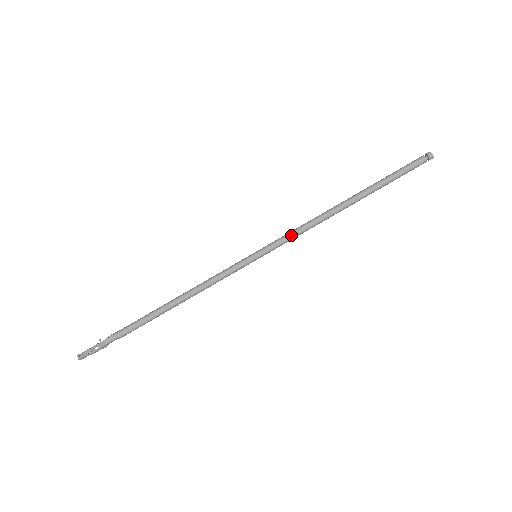
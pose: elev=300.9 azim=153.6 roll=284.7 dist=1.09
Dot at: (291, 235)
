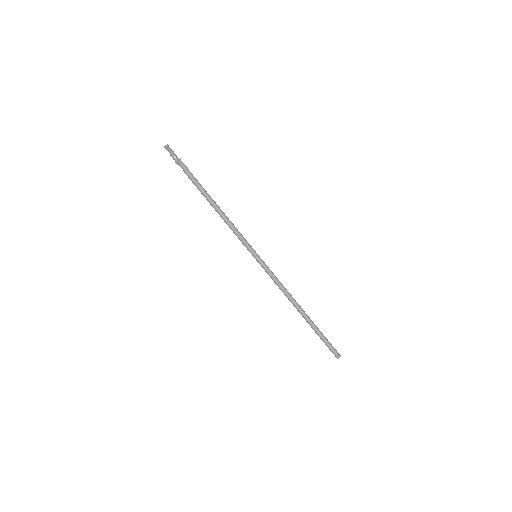
Dot at: (274, 277)
